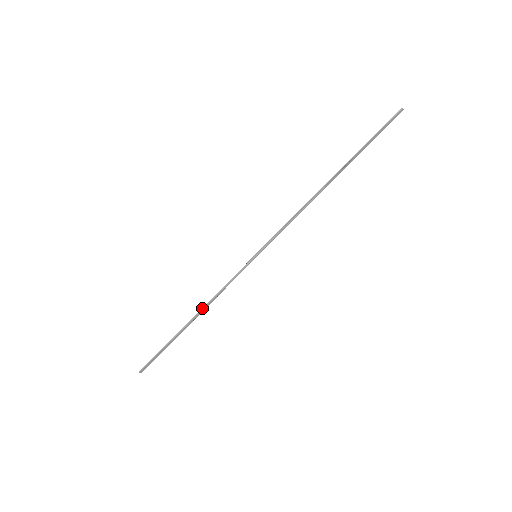
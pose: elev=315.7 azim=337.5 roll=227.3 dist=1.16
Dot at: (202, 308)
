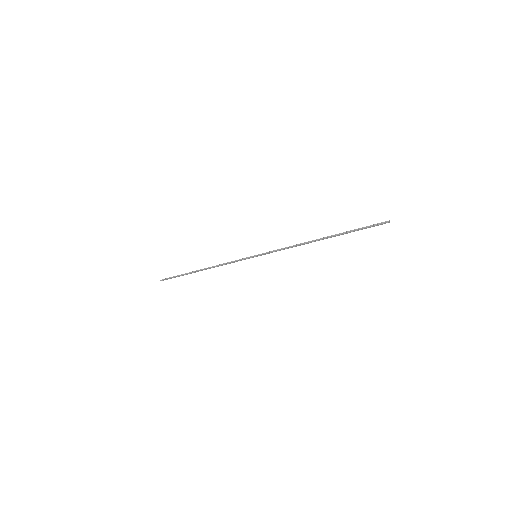
Dot at: (211, 267)
